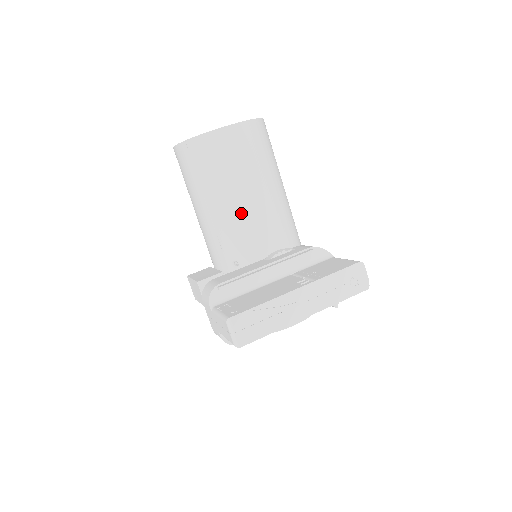
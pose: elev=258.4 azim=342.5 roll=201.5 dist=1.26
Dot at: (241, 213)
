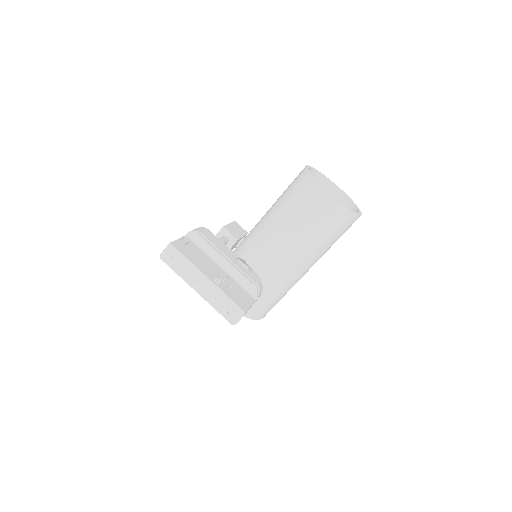
Dot at: (277, 231)
